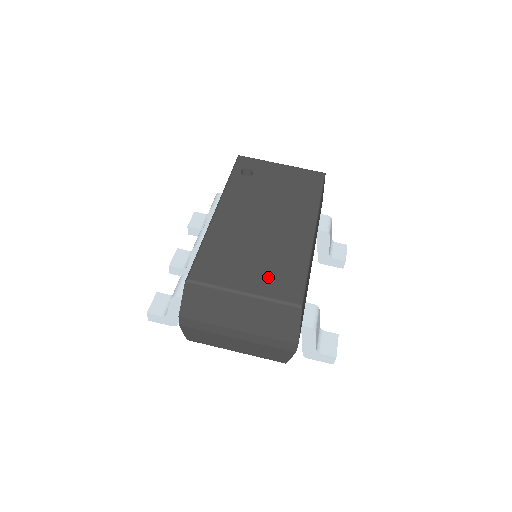
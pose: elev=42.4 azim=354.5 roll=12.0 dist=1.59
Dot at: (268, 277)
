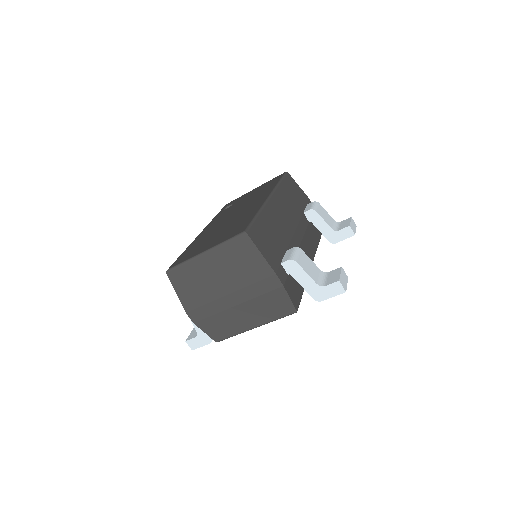
Dot at: (224, 235)
